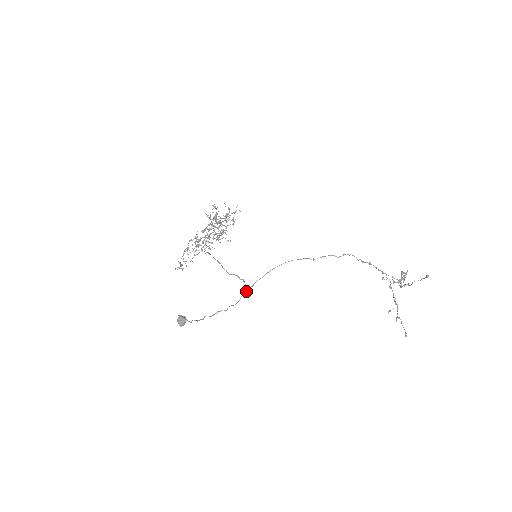
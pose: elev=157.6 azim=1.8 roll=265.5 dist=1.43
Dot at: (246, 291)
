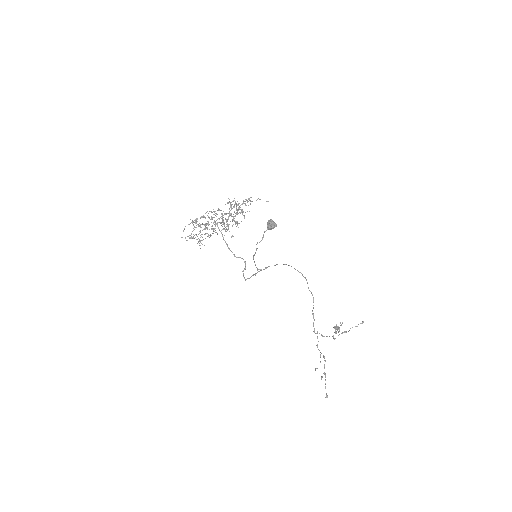
Dot at: (260, 270)
